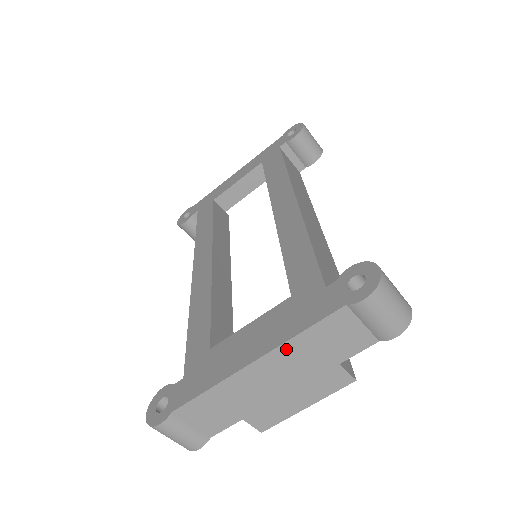
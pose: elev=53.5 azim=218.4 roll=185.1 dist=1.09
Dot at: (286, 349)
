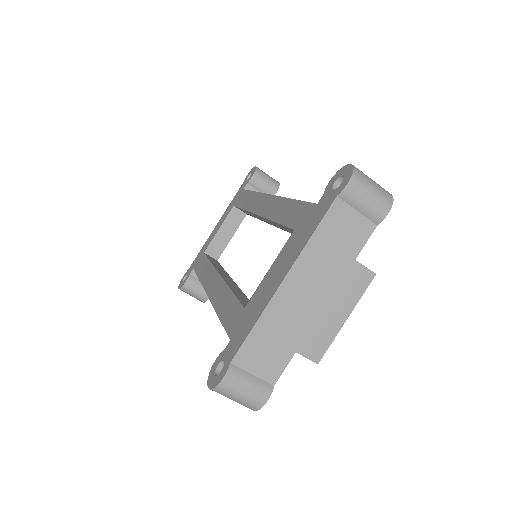
Dot at: (306, 257)
